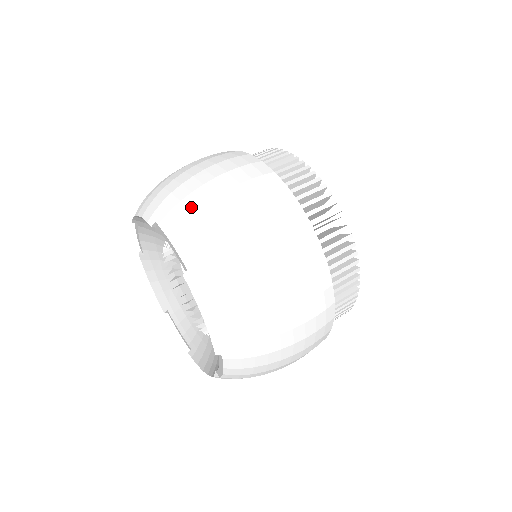
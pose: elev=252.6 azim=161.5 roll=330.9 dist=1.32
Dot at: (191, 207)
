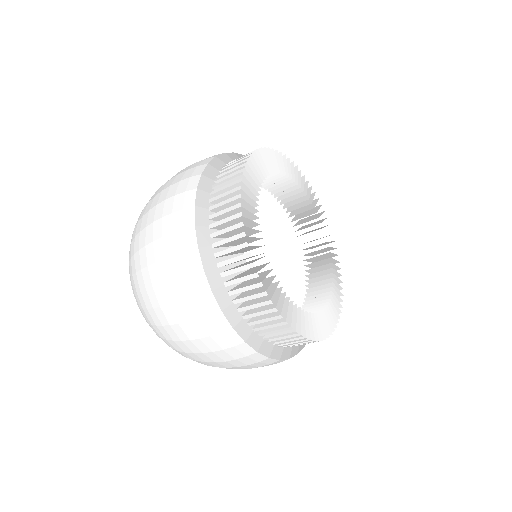
Dot at: (146, 204)
